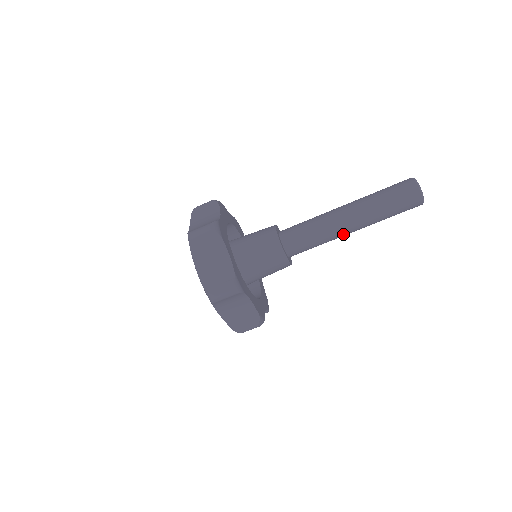
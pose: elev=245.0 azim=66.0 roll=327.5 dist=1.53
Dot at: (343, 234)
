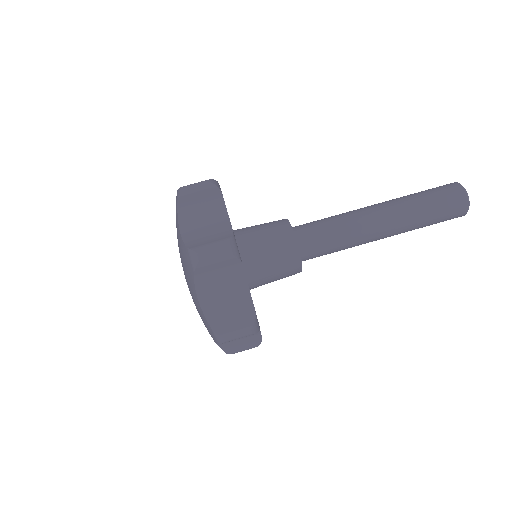
Dot at: (371, 235)
